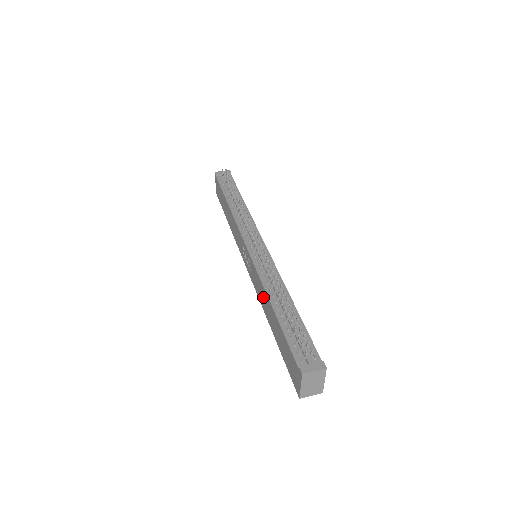
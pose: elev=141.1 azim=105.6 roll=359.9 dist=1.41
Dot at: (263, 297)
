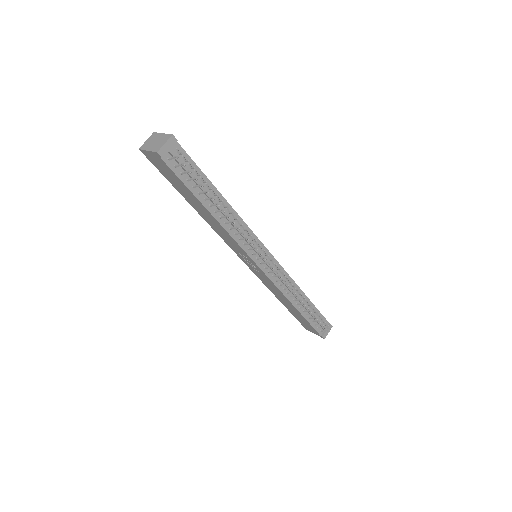
Dot at: (278, 294)
